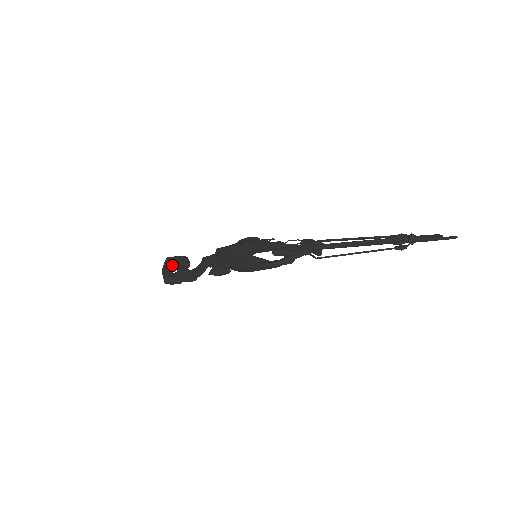
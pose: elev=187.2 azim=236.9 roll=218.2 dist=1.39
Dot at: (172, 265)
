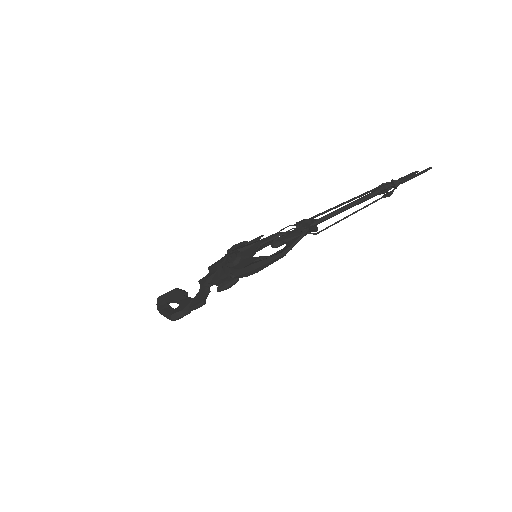
Dot at: (166, 302)
